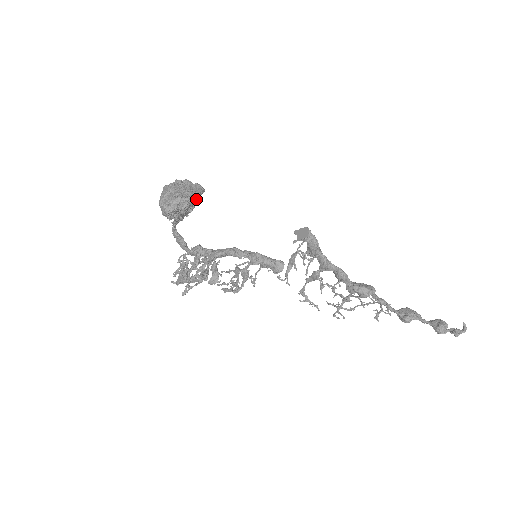
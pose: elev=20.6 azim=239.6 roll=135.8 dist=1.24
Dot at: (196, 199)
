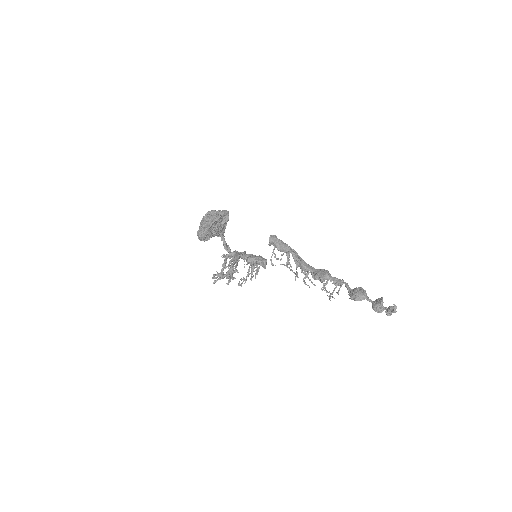
Dot at: (209, 229)
